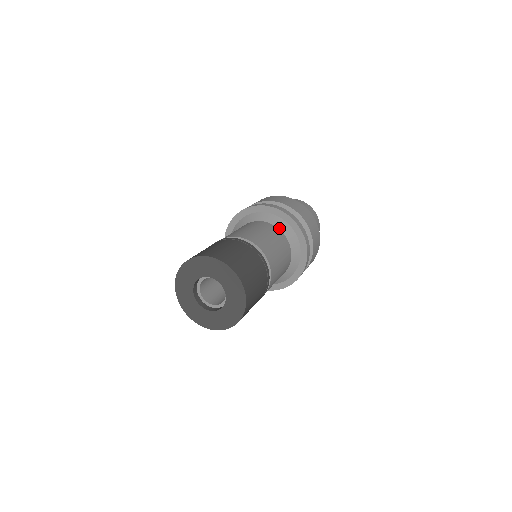
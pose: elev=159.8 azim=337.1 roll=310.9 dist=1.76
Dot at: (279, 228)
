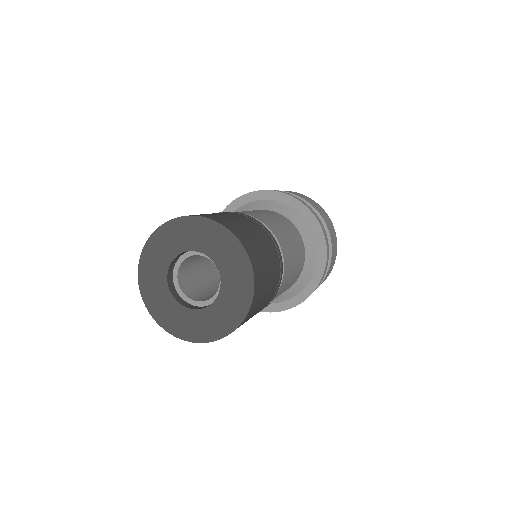
Dot at: (292, 221)
